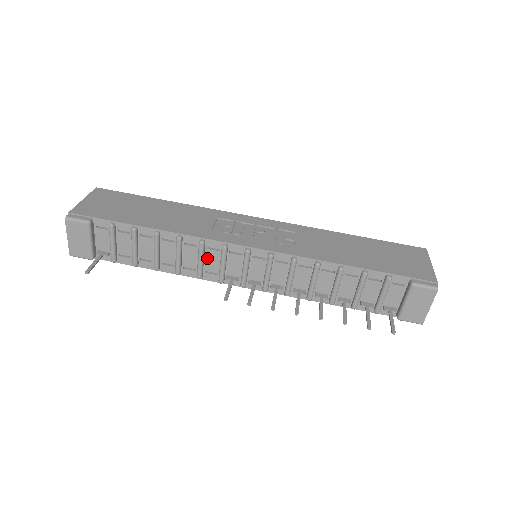
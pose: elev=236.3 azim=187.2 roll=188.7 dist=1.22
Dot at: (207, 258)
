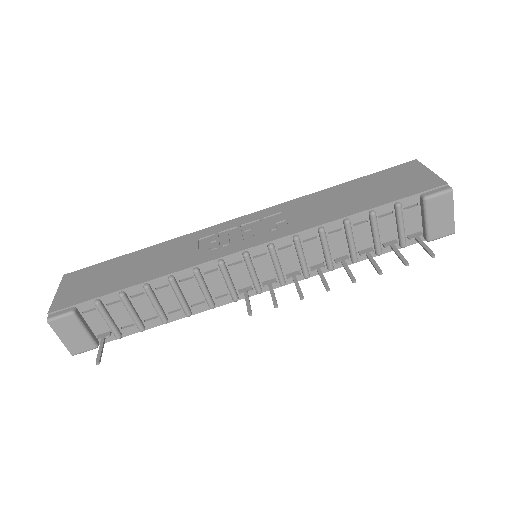
Dot at: (209, 284)
